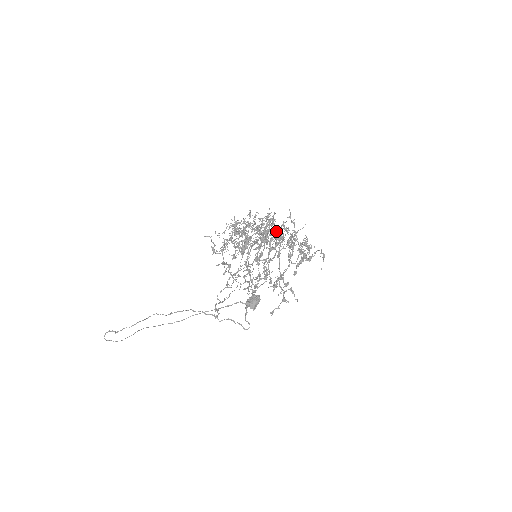
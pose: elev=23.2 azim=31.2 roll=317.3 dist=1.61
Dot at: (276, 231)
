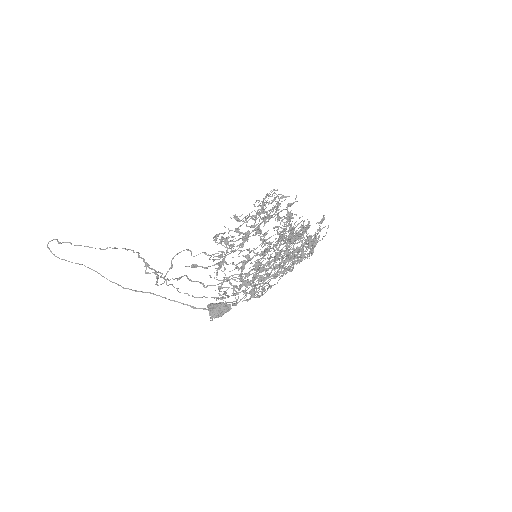
Dot at: occluded
